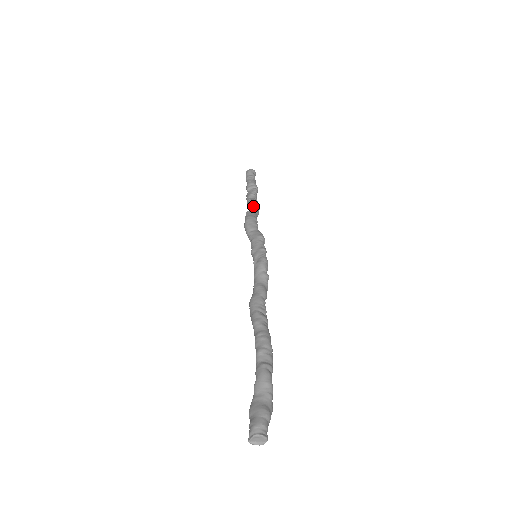
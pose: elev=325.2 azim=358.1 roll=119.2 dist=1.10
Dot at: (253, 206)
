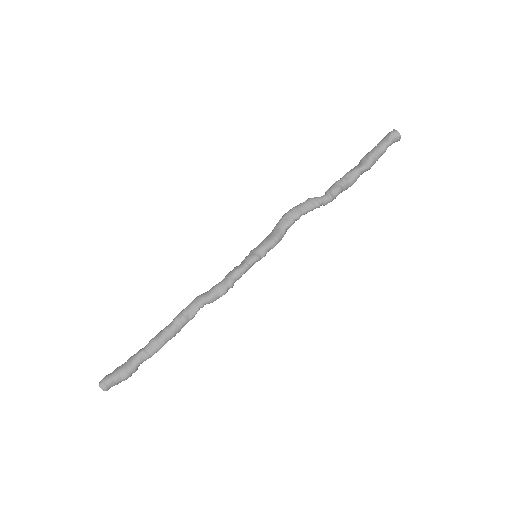
Dot at: (327, 192)
